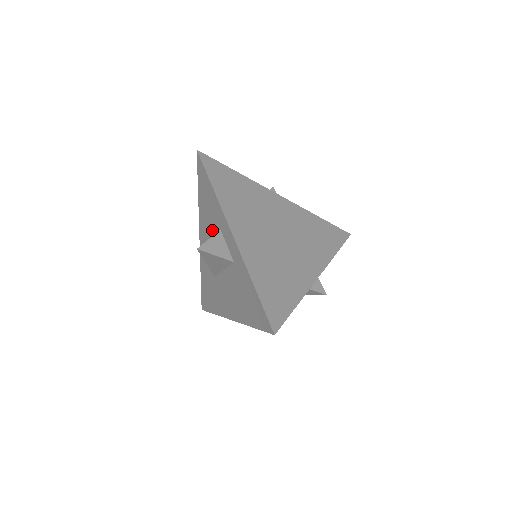
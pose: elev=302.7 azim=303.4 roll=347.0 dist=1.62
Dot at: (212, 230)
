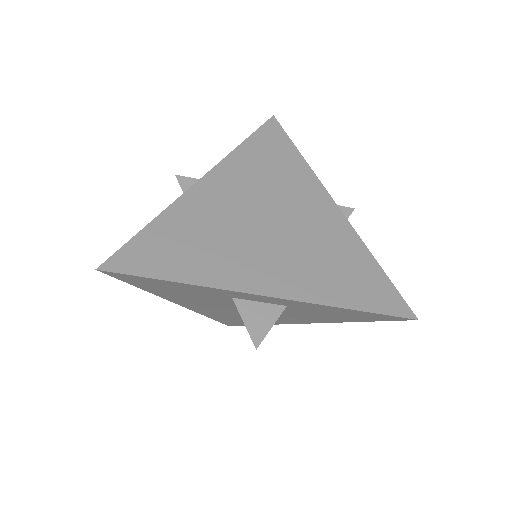
Dot at: (209, 300)
